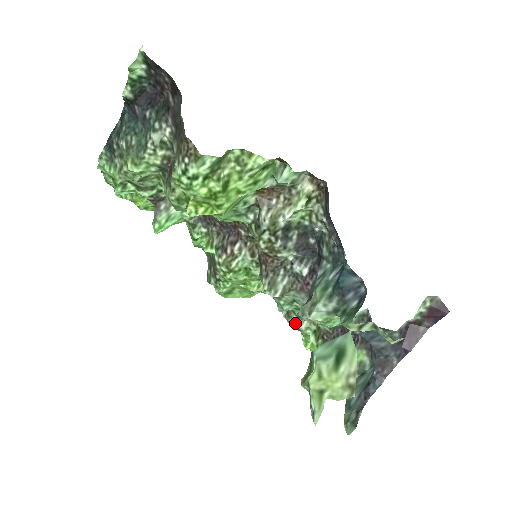
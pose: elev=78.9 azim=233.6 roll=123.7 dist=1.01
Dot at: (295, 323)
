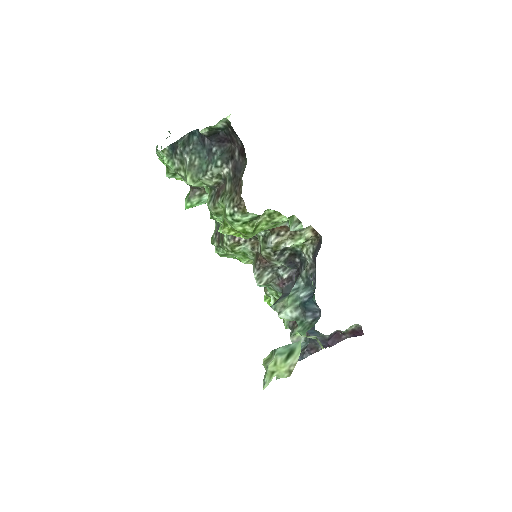
Dot at: occluded
